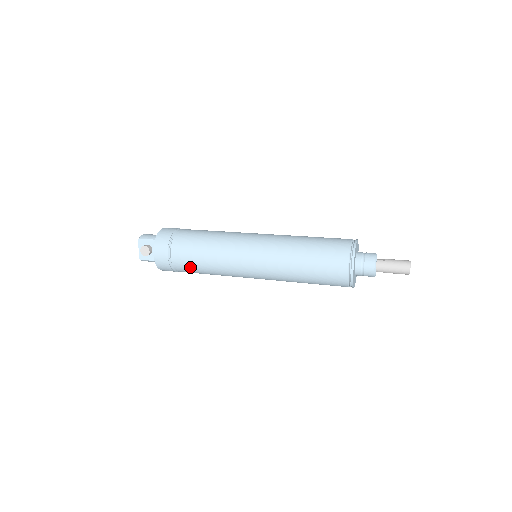
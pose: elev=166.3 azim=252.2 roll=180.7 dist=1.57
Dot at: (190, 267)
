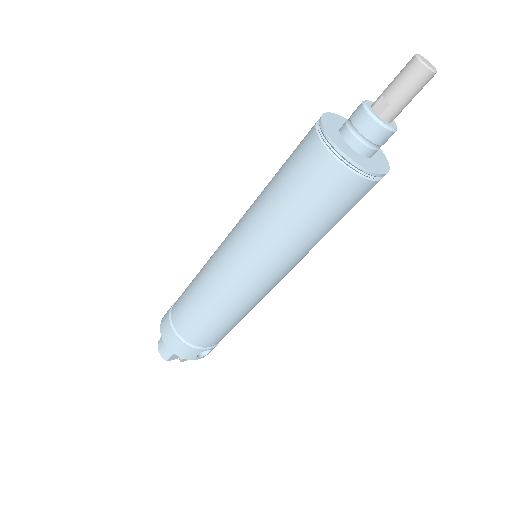
Dot at: occluded
